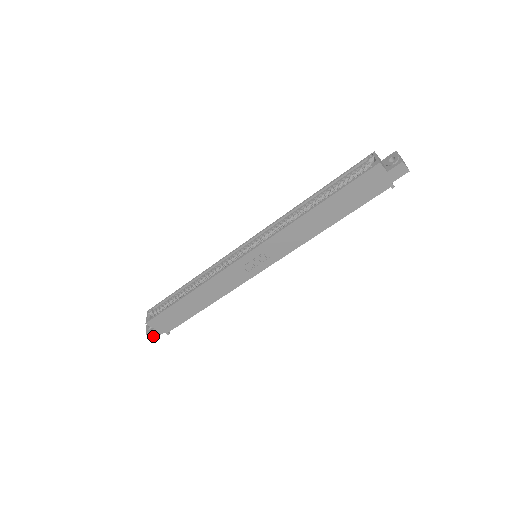
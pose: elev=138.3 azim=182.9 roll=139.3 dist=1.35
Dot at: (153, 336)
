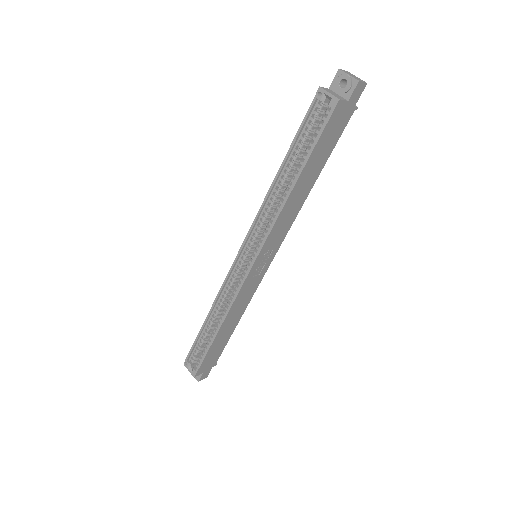
Dot at: (205, 377)
